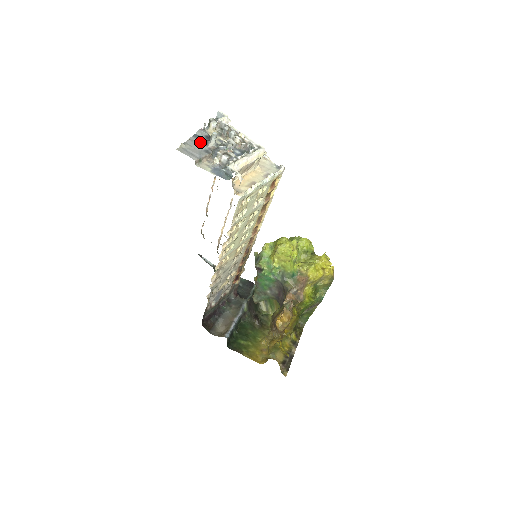
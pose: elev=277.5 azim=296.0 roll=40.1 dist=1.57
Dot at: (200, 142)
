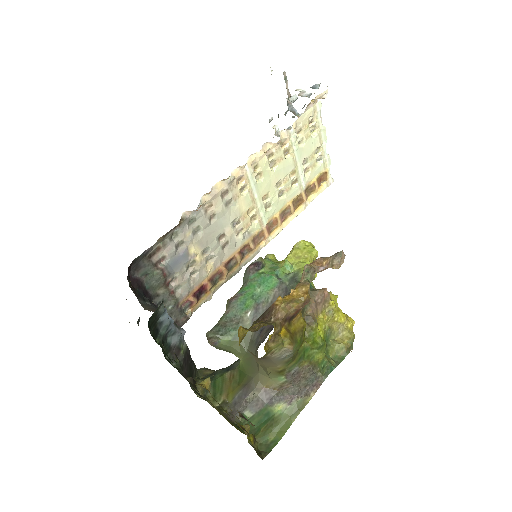
Dot at: occluded
